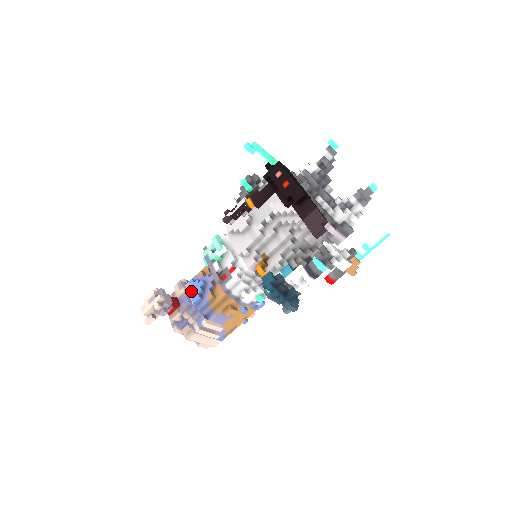
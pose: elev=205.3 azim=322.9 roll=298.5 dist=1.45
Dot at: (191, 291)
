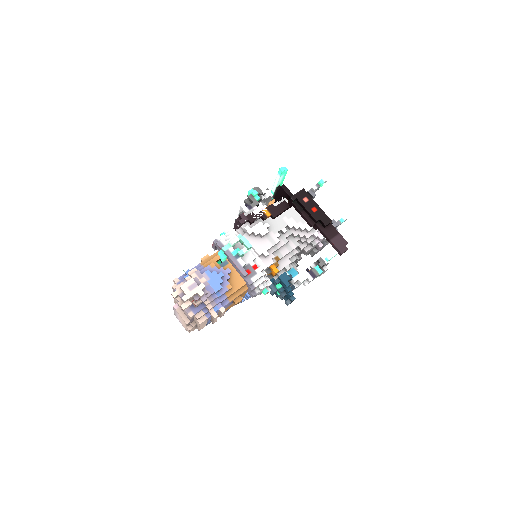
Dot at: (210, 281)
